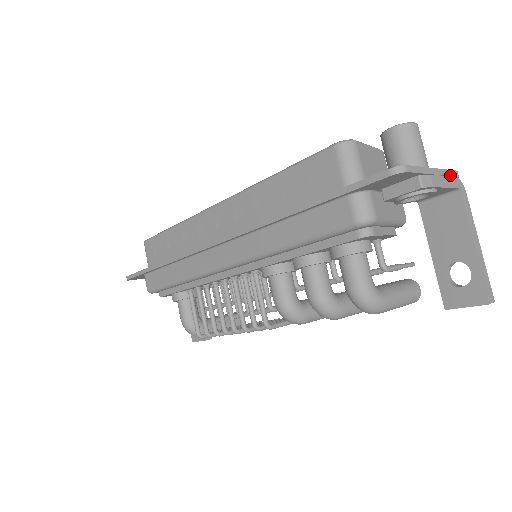
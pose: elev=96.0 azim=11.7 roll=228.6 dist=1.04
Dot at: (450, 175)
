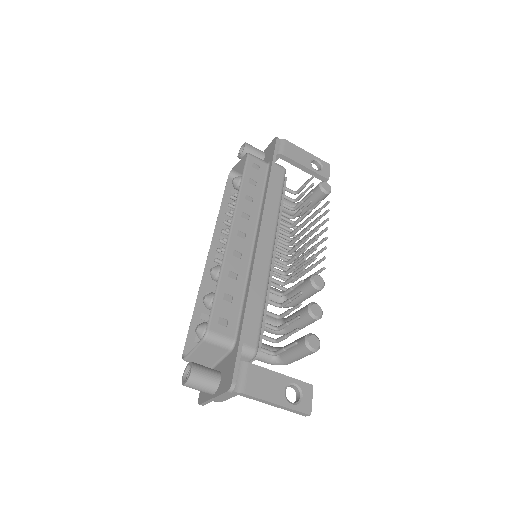
Dot at: (225, 395)
